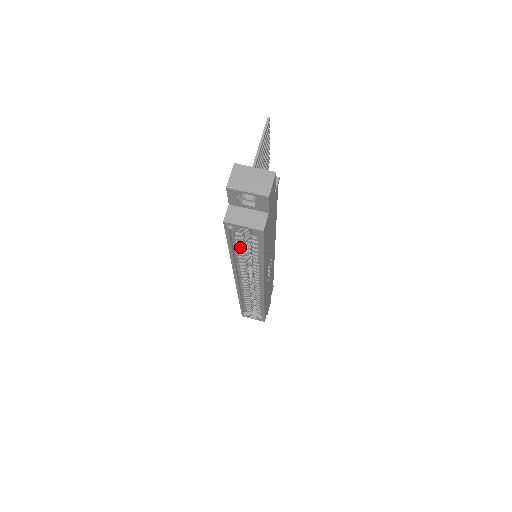
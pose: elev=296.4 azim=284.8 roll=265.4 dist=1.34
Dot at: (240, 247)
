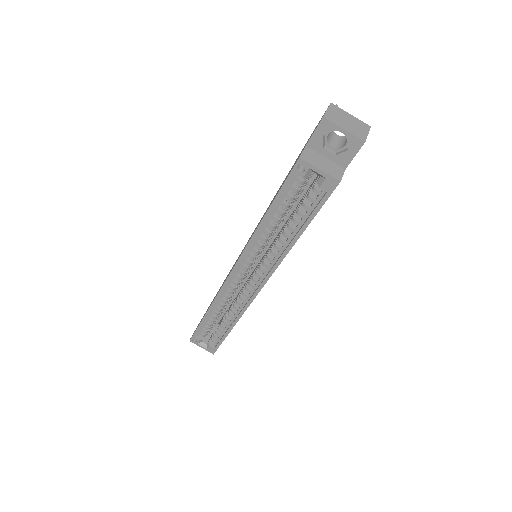
Dot at: (281, 211)
